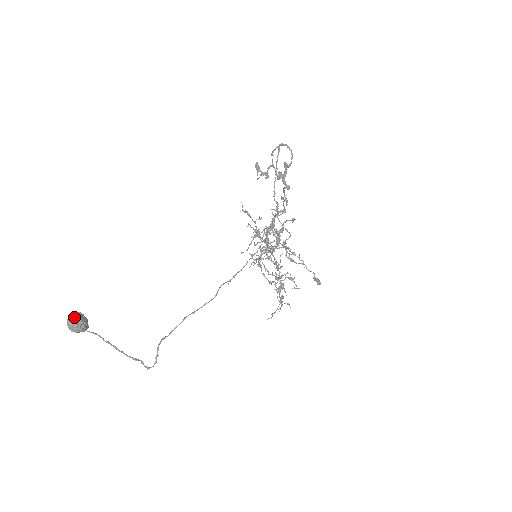
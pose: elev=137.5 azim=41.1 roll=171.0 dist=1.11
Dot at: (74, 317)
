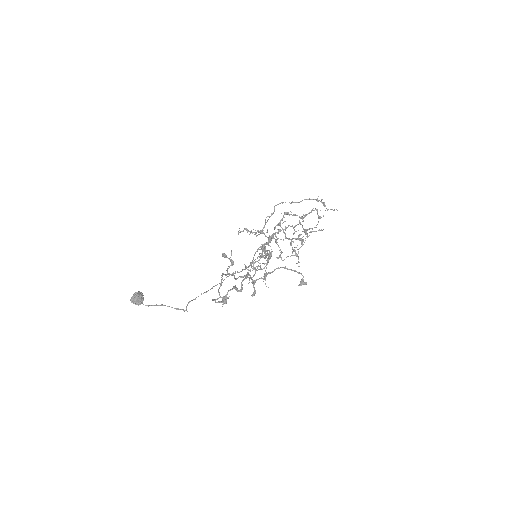
Dot at: (133, 301)
